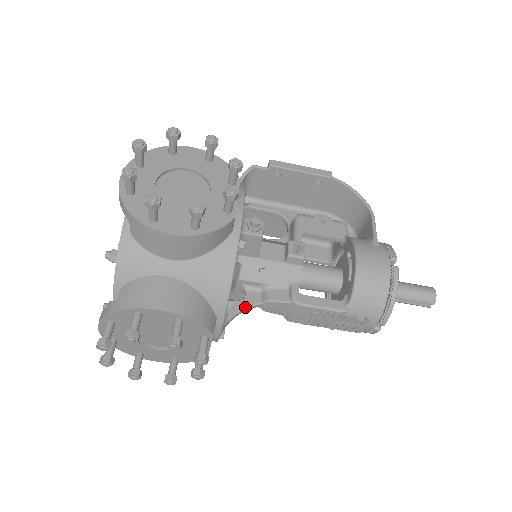
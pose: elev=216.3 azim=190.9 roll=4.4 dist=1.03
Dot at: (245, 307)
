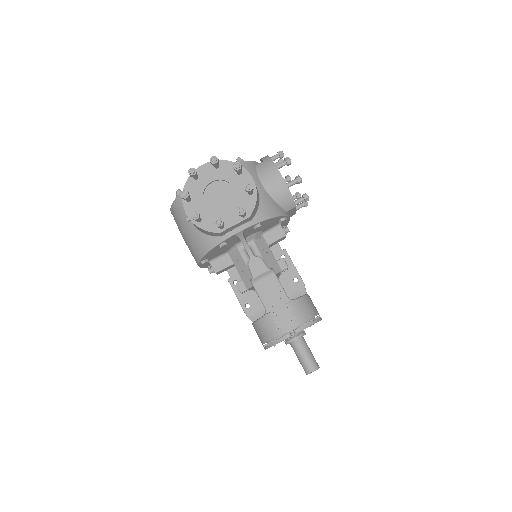
Dot at: (249, 247)
